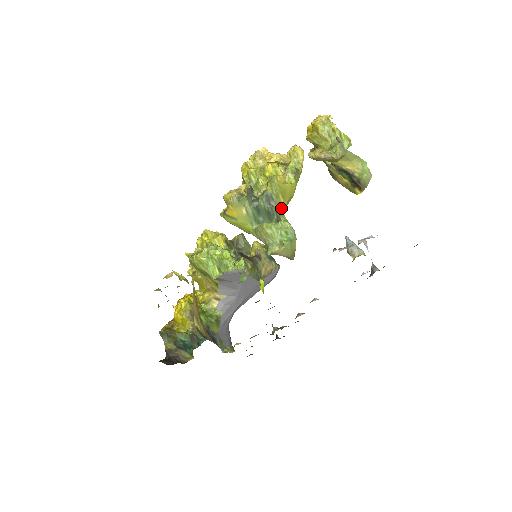
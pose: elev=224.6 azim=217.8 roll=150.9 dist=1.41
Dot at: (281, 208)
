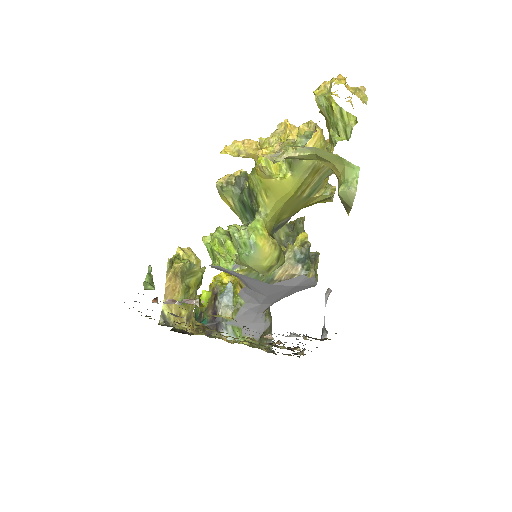
Dot at: (262, 209)
